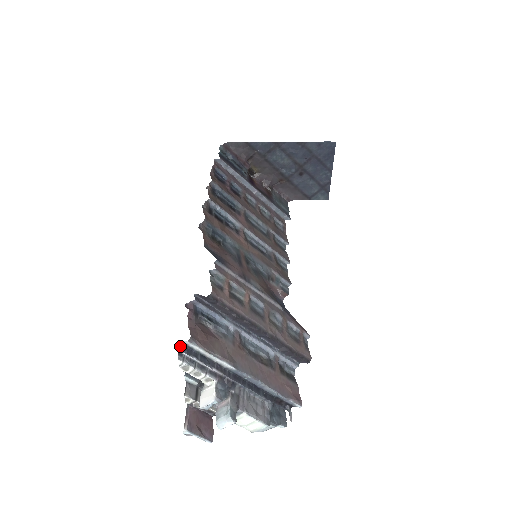
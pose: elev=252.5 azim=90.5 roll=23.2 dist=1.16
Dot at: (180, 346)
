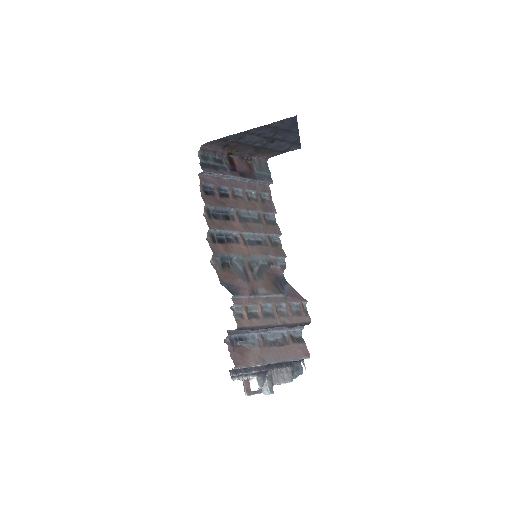
Dot at: (230, 372)
